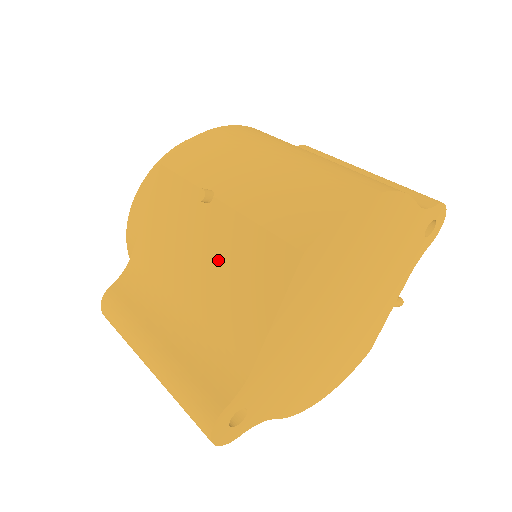
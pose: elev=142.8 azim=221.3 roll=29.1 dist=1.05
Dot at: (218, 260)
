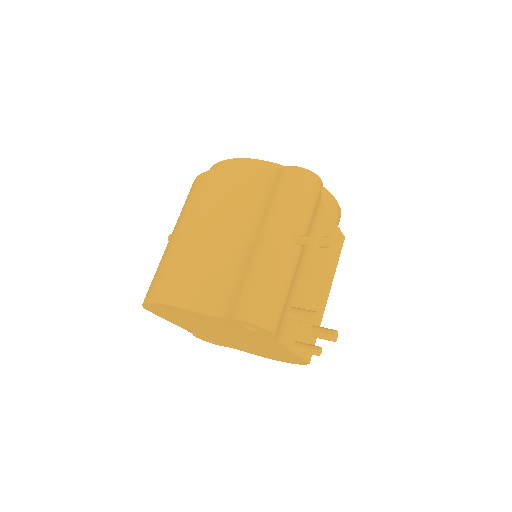
Dot at: occluded
